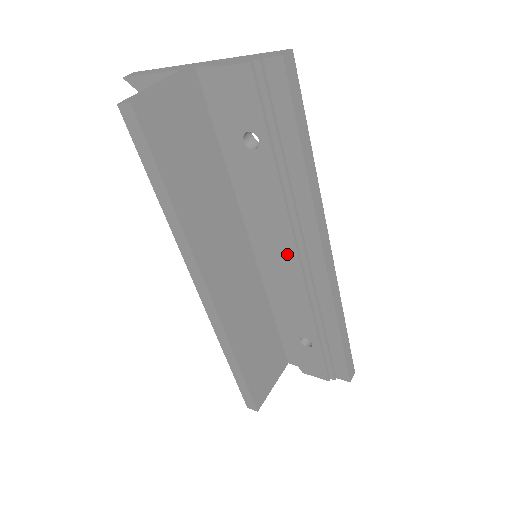
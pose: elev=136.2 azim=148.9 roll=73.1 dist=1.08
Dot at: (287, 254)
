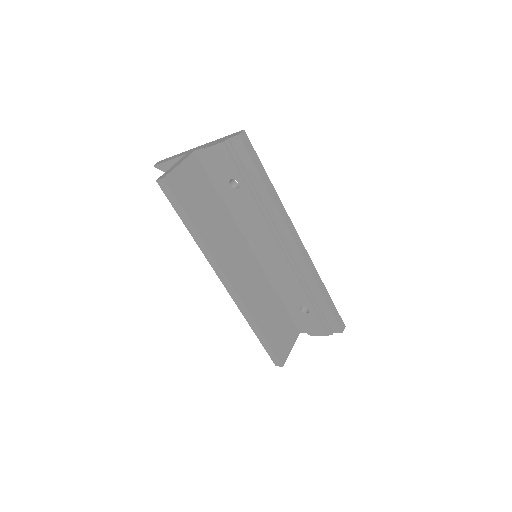
Dot at: (274, 249)
